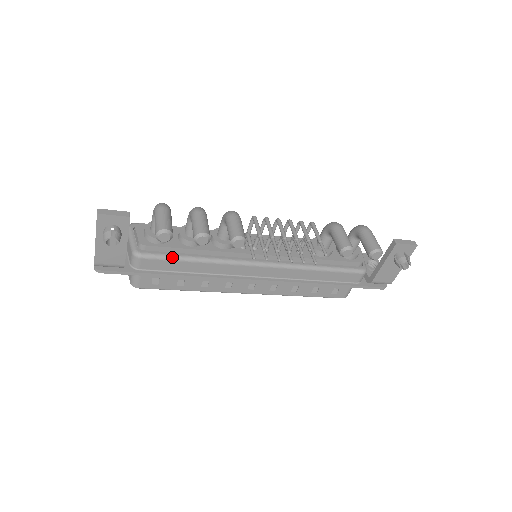
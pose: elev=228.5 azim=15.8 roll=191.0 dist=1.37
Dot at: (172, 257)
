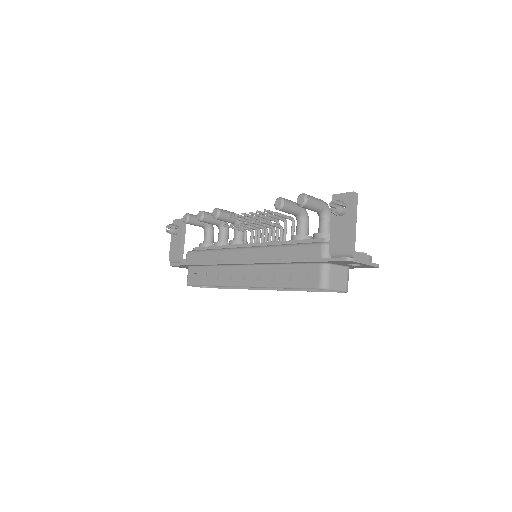
Dot at: (201, 250)
